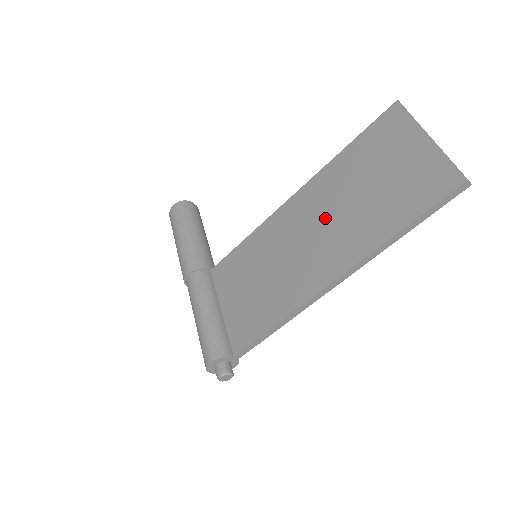
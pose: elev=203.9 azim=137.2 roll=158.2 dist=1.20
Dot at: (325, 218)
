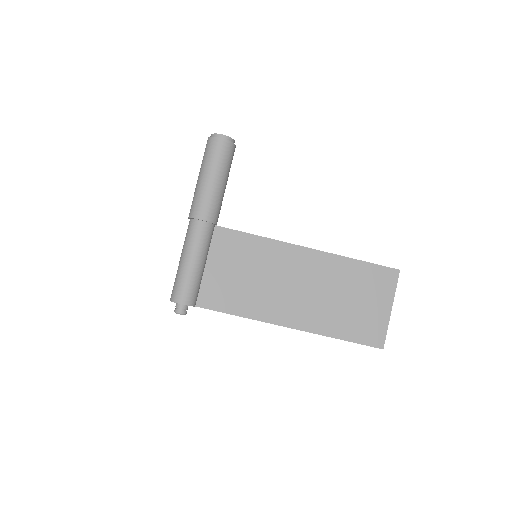
Dot at: (315, 288)
